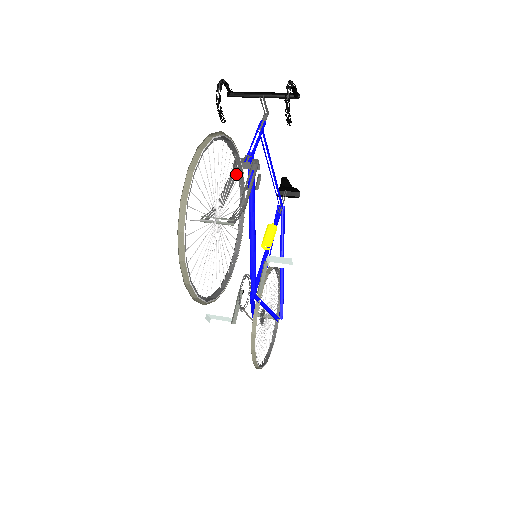
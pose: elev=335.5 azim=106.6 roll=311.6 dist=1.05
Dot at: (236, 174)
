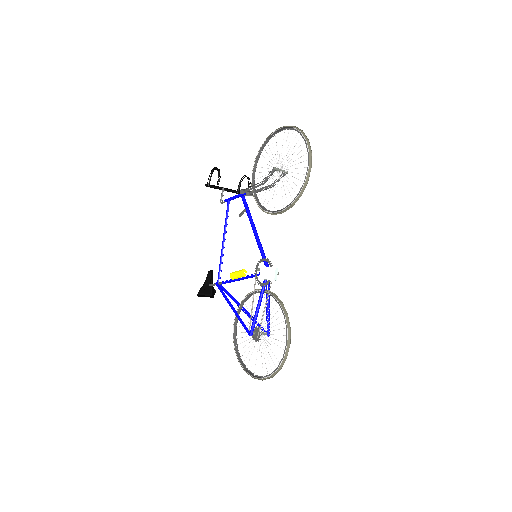
Dot at: (247, 191)
